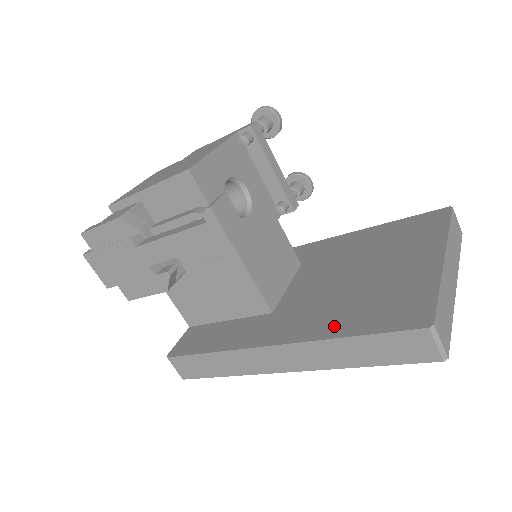
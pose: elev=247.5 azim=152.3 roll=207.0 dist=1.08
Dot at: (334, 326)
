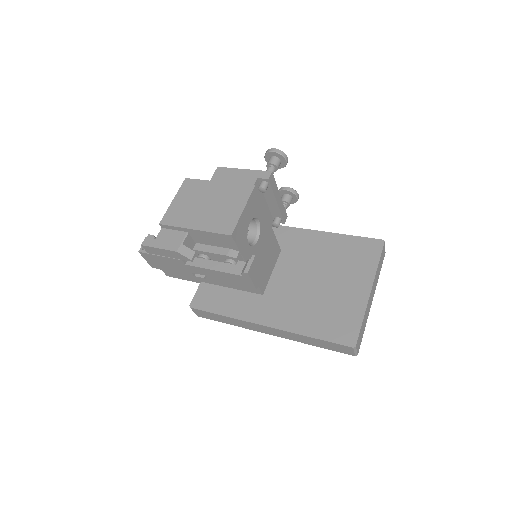
Dot at: (303, 325)
